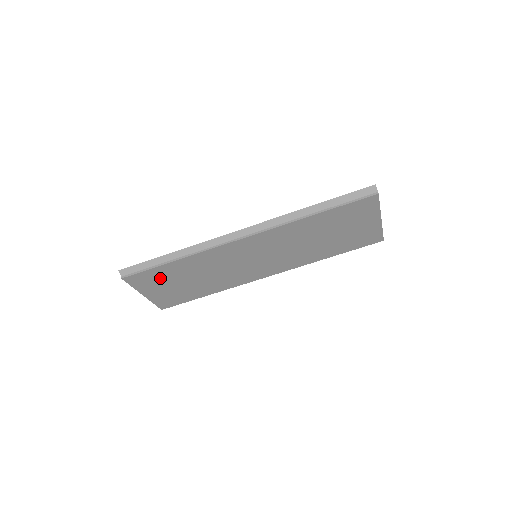
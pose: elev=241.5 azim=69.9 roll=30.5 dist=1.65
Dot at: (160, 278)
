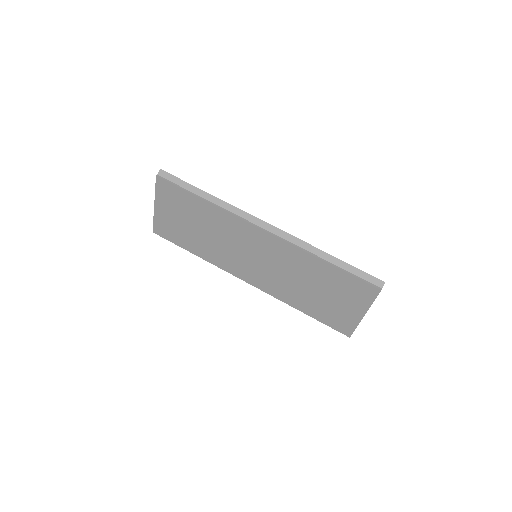
Dot at: (179, 203)
